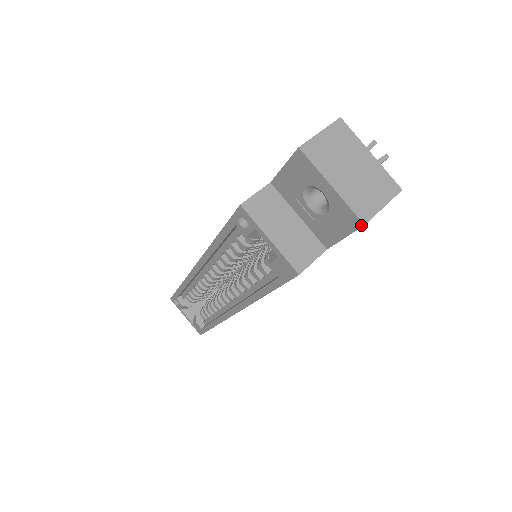
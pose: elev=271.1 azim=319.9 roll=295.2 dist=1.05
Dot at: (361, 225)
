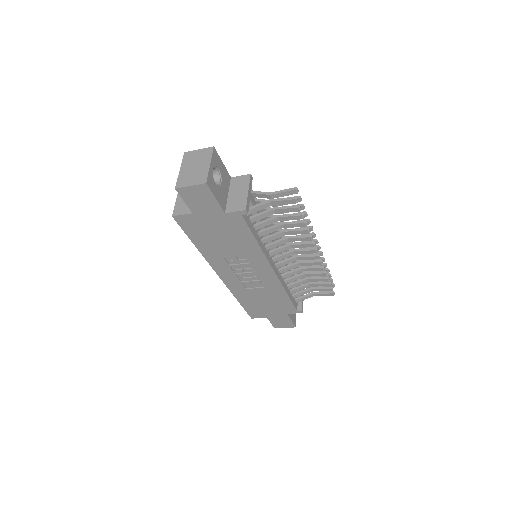
Dot at: (176, 189)
